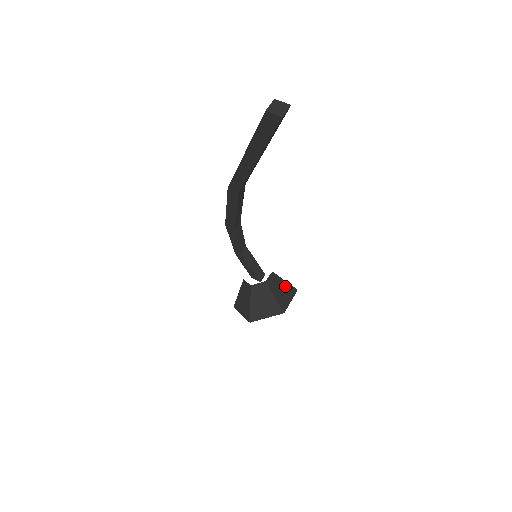
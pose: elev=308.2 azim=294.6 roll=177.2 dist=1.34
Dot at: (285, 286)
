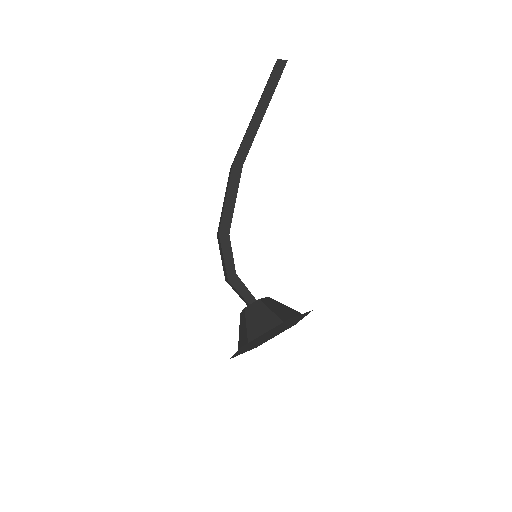
Dot at: occluded
